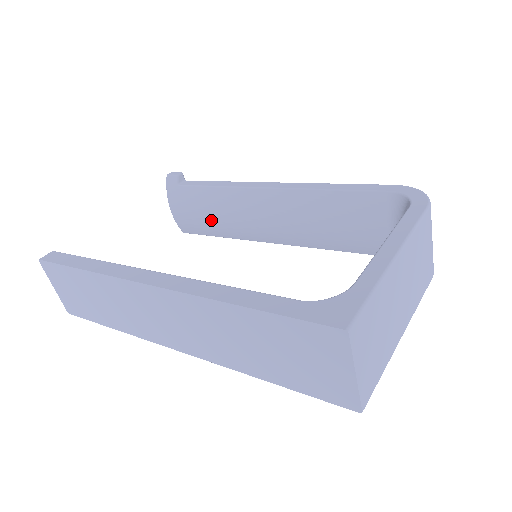
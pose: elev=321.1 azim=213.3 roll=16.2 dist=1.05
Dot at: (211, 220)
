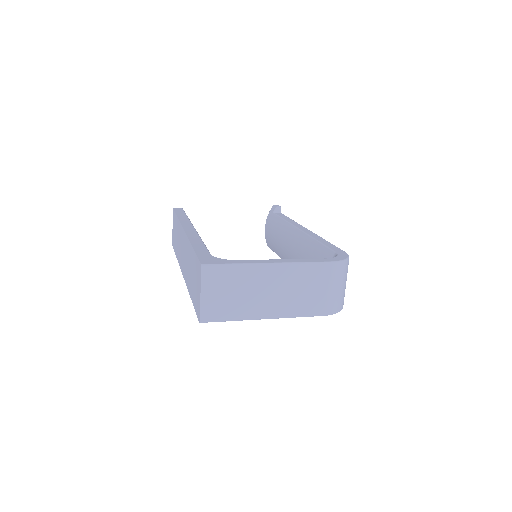
Dot at: (275, 240)
